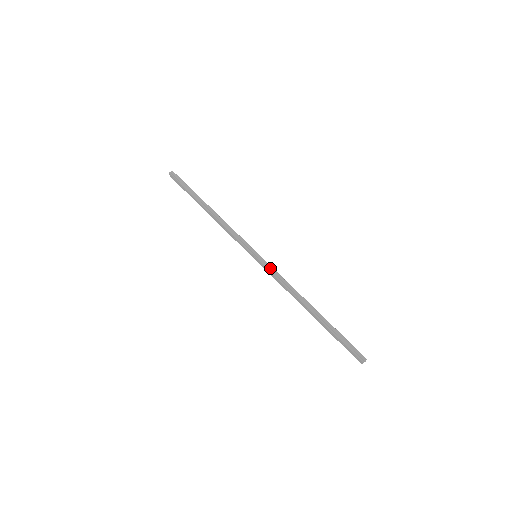
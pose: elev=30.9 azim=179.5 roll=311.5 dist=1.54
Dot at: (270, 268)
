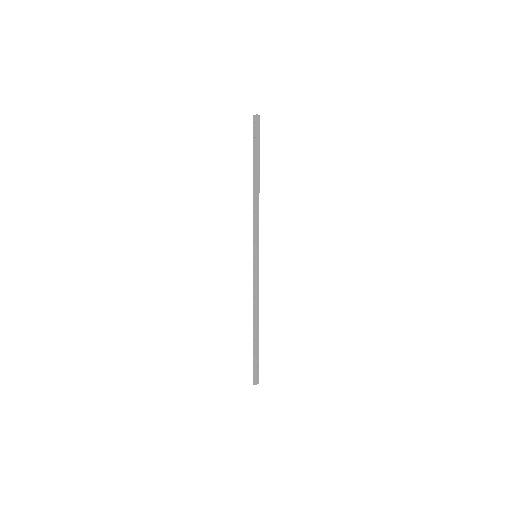
Dot at: (258, 275)
